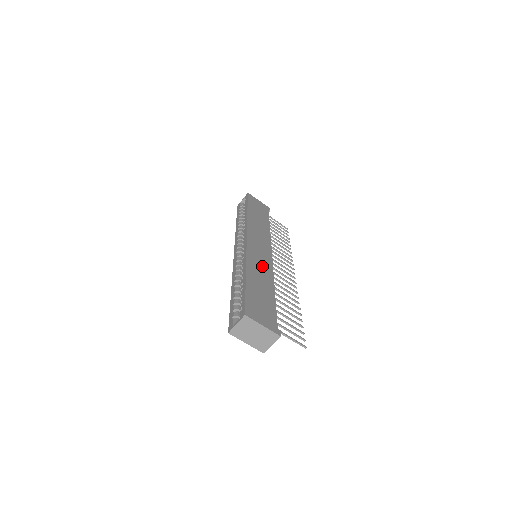
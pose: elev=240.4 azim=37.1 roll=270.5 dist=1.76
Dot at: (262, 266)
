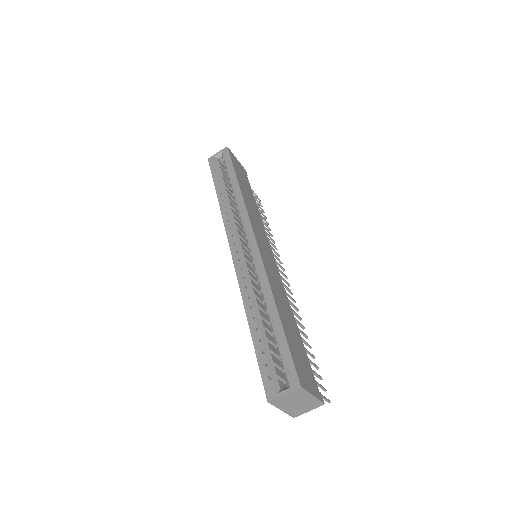
Dot at: (277, 282)
